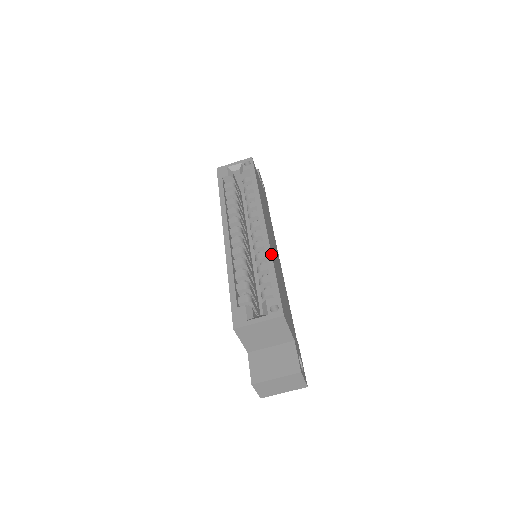
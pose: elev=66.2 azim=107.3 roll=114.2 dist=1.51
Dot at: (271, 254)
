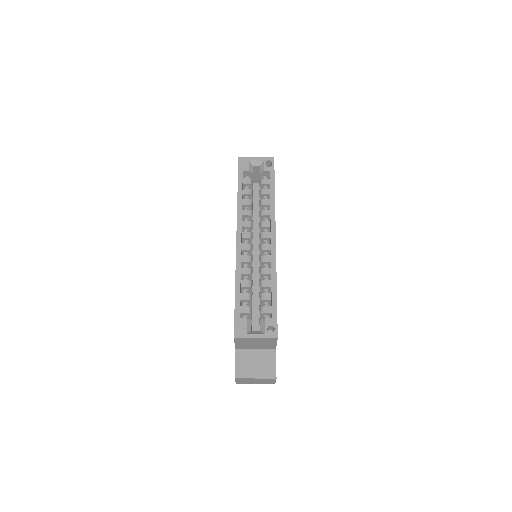
Dot at: (276, 274)
